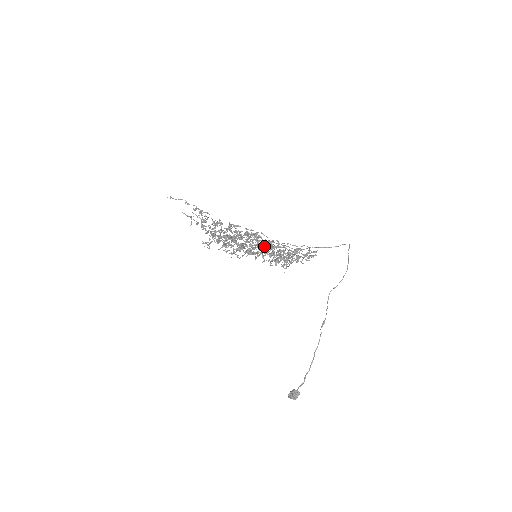
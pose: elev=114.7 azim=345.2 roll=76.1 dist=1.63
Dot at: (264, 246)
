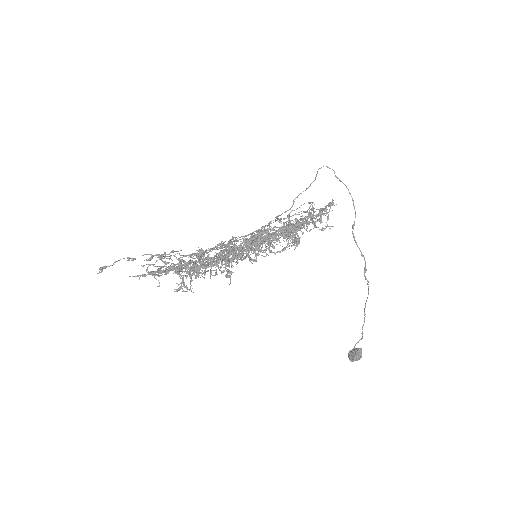
Dot at: occluded
